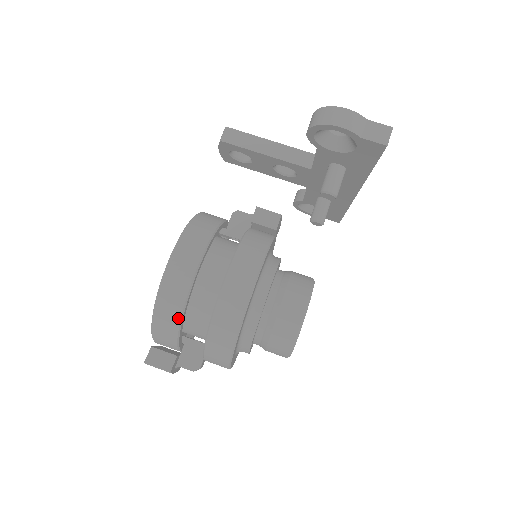
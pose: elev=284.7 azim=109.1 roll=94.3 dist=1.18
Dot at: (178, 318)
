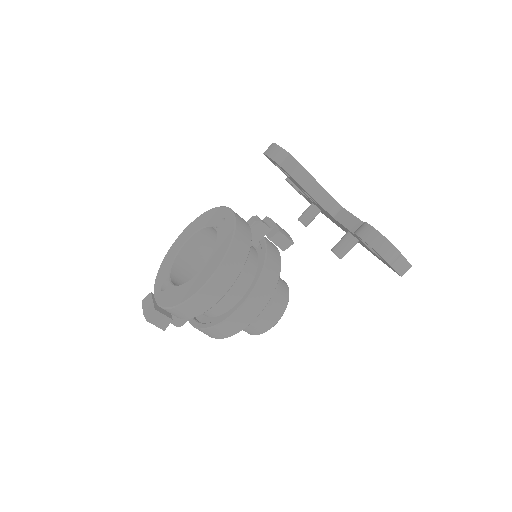
Dot at: (195, 315)
